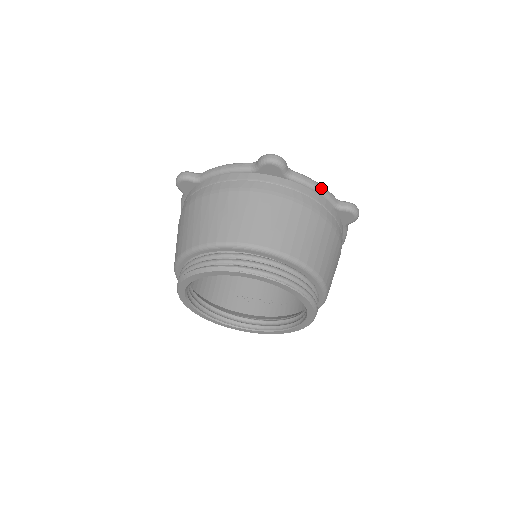
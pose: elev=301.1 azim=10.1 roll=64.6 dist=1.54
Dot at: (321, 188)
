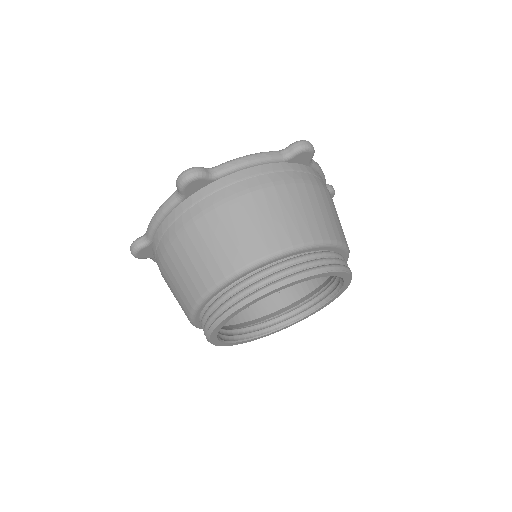
Dot at: (323, 173)
